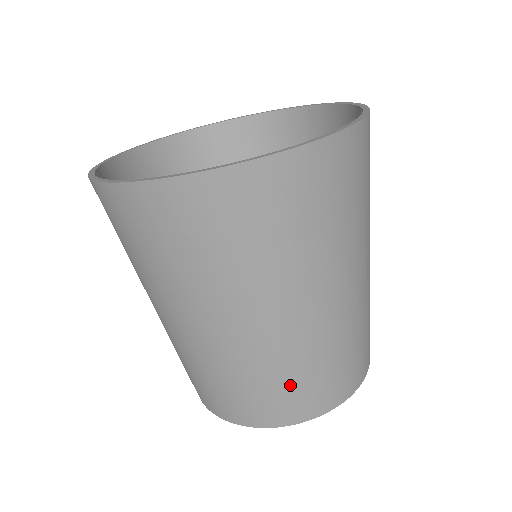
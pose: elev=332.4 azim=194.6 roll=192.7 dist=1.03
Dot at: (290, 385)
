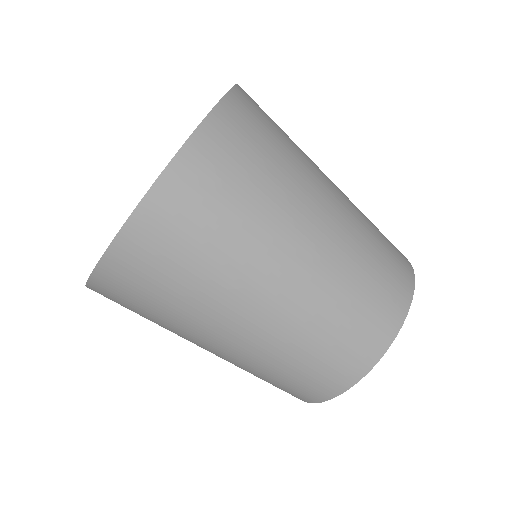
Dot at: (368, 290)
